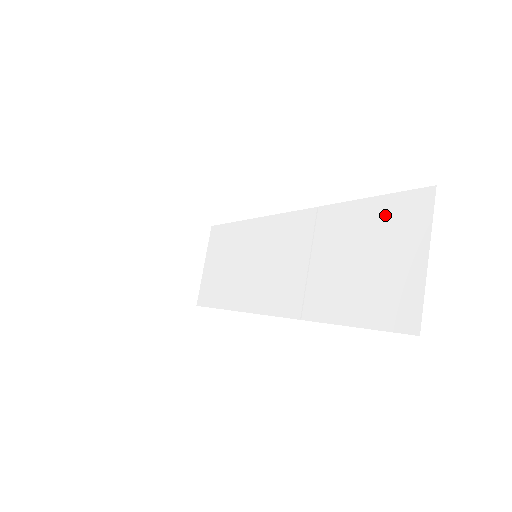
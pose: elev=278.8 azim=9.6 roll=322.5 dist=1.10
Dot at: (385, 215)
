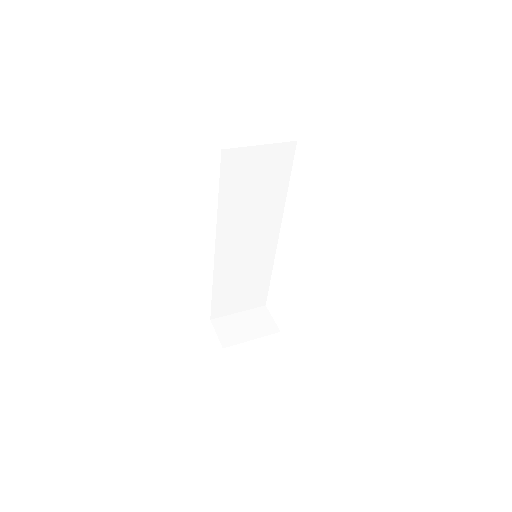
Dot at: occluded
